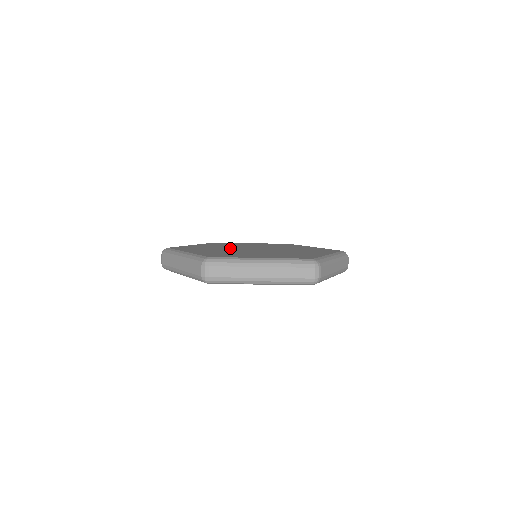
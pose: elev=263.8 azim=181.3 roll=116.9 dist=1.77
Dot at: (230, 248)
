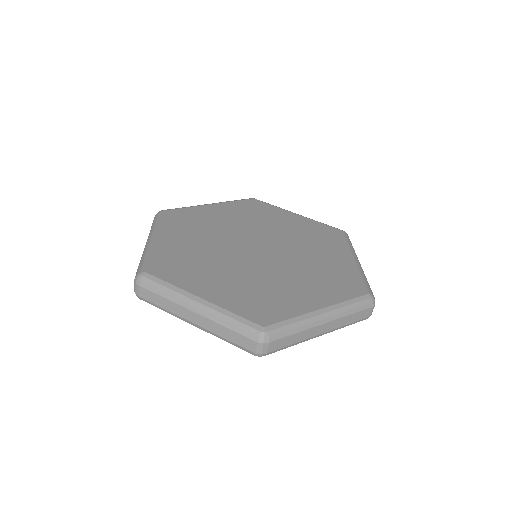
Dot at: (230, 234)
